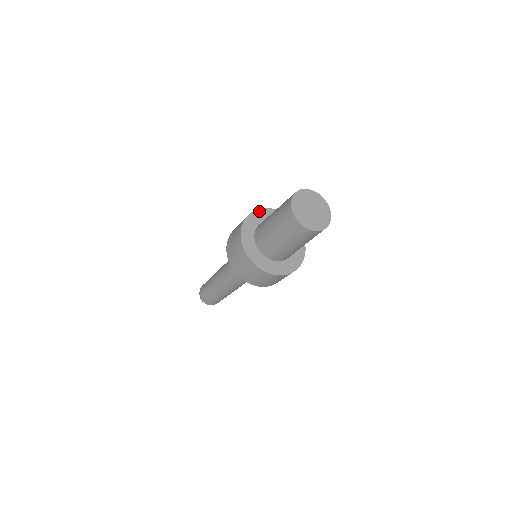
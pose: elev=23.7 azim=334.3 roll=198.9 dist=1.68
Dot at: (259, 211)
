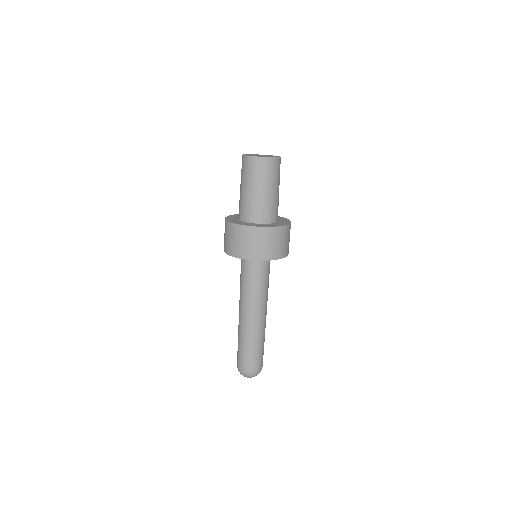
Dot at: (231, 216)
